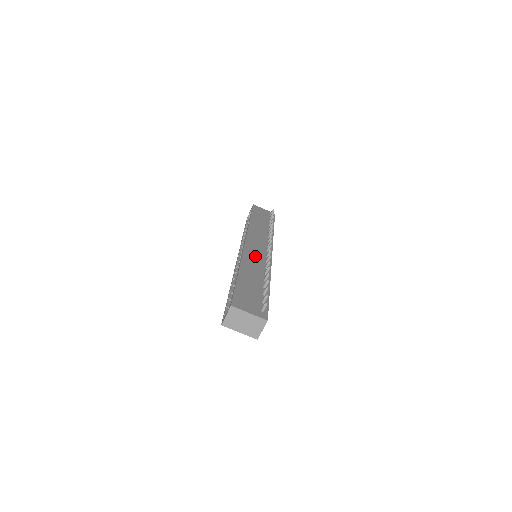
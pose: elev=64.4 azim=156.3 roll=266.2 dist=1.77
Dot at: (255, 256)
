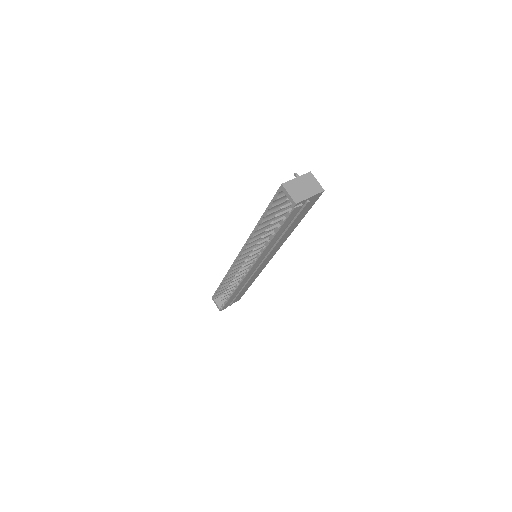
Dot at: occluded
